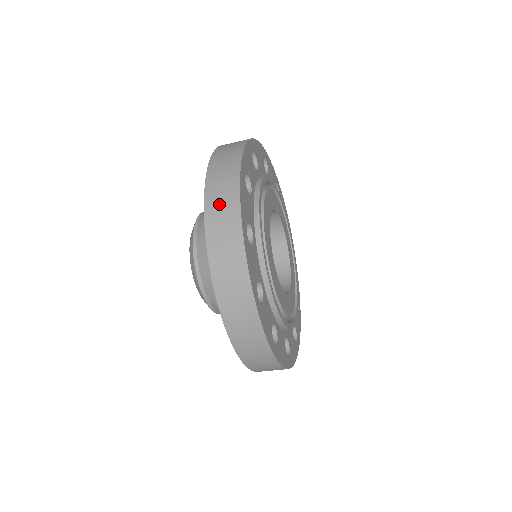
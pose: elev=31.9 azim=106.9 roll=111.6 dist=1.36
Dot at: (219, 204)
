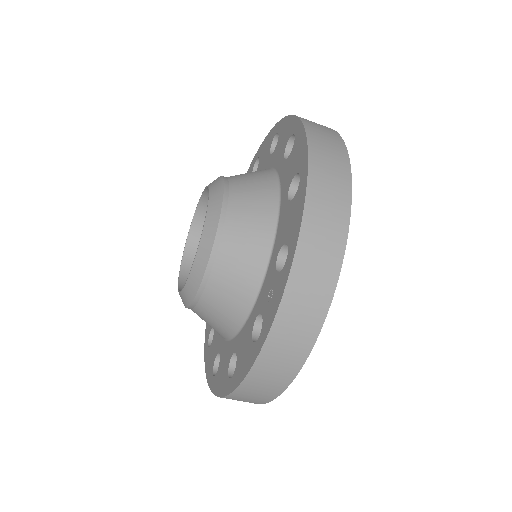
Dot at: (295, 323)
